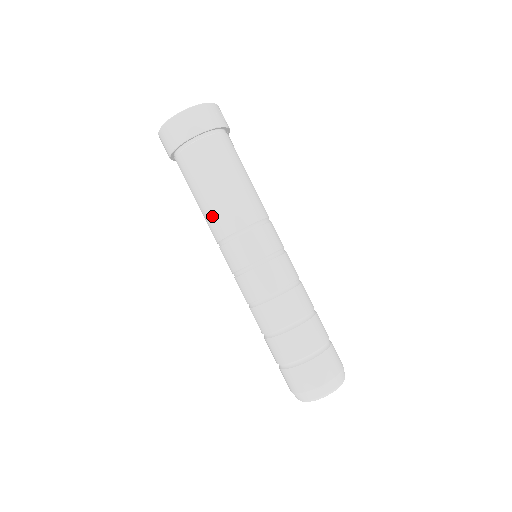
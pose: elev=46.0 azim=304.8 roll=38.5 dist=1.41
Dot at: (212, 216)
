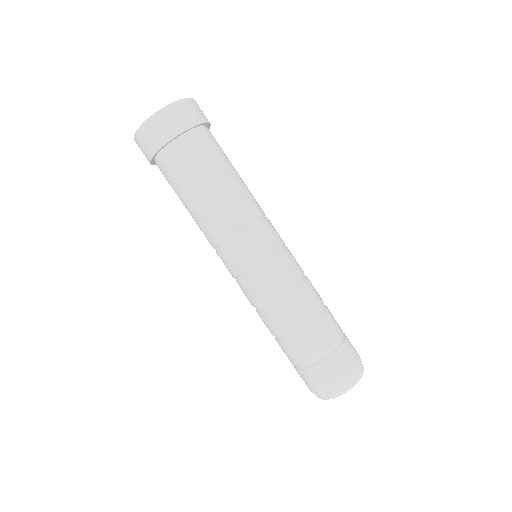
Dot at: (207, 219)
